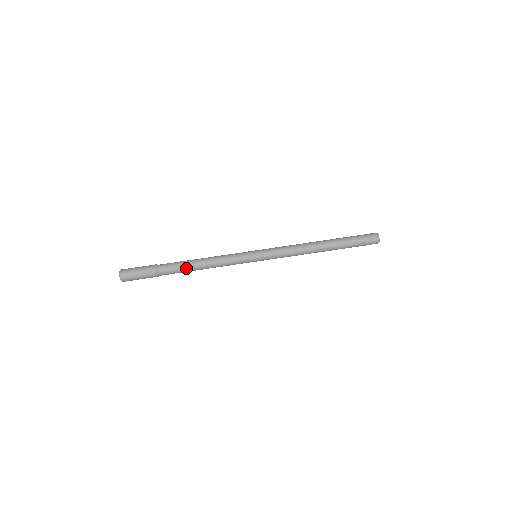
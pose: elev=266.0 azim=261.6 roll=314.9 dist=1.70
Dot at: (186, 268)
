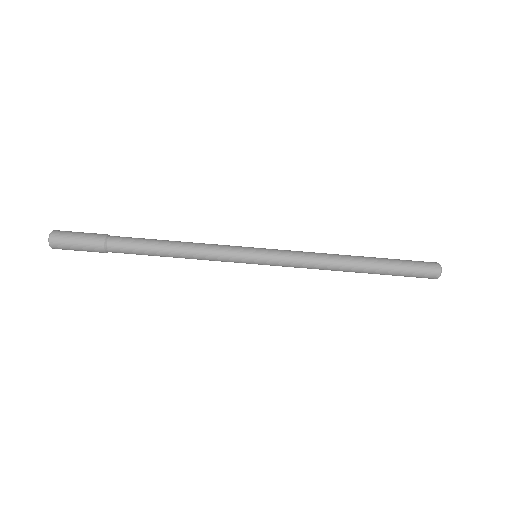
Dot at: (150, 255)
